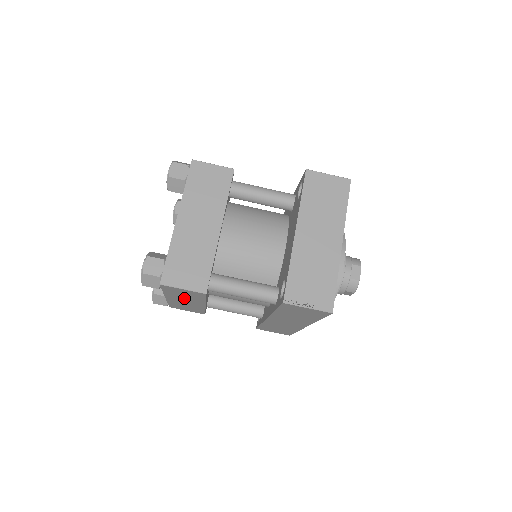
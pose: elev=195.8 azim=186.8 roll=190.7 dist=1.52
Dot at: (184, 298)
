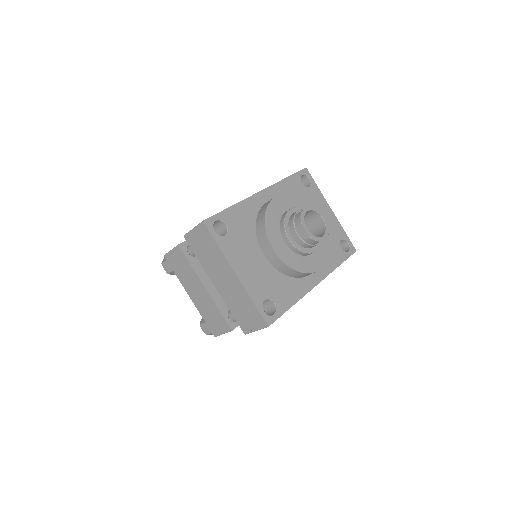
Dot at: occluded
